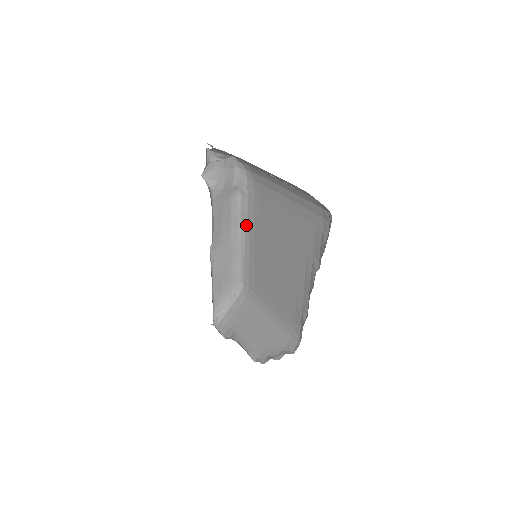
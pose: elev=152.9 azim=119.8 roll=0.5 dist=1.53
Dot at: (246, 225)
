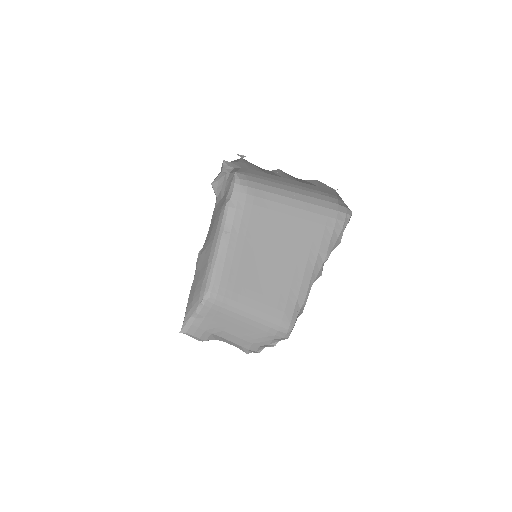
Dot at: (227, 235)
